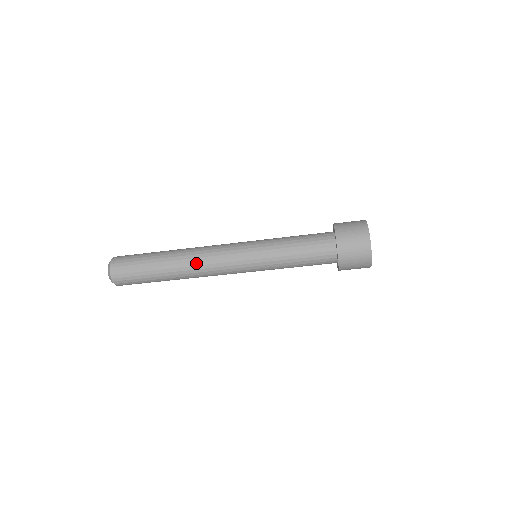
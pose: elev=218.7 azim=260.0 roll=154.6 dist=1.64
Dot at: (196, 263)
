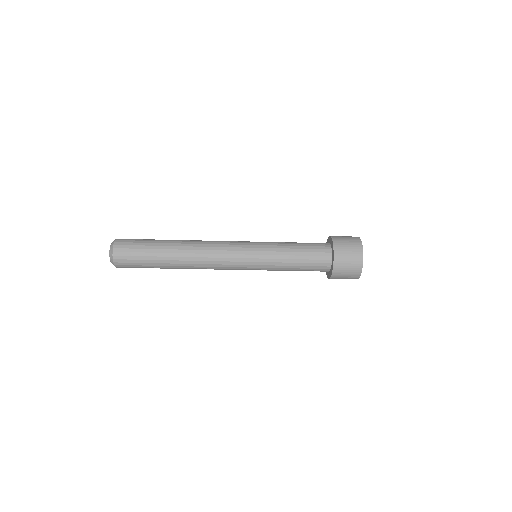
Dot at: (201, 248)
